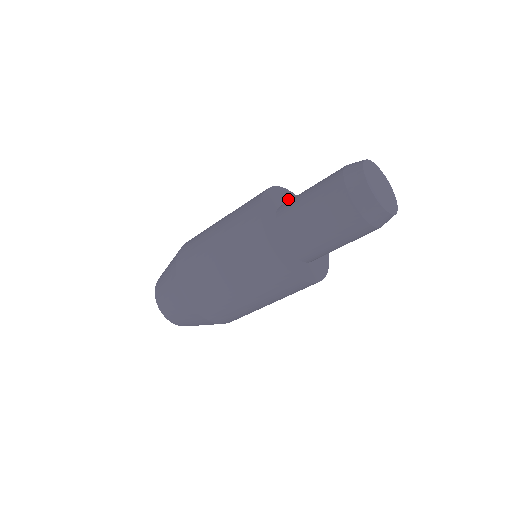
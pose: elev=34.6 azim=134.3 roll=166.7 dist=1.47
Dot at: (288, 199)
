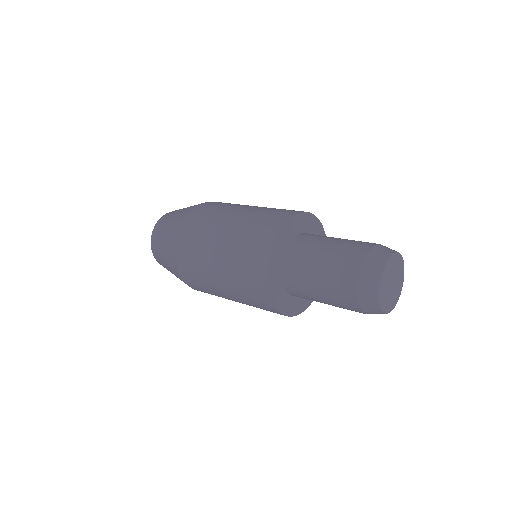
Dot at: (302, 225)
